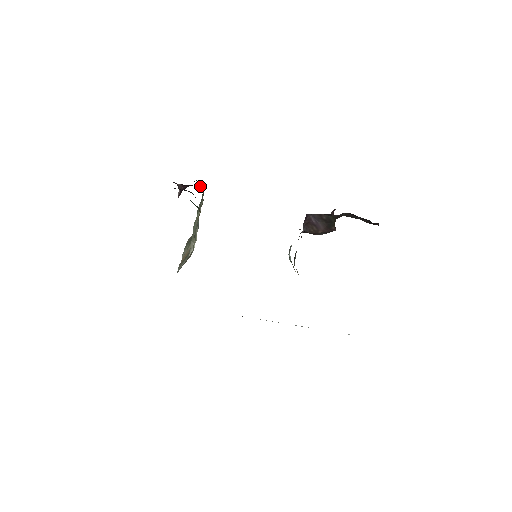
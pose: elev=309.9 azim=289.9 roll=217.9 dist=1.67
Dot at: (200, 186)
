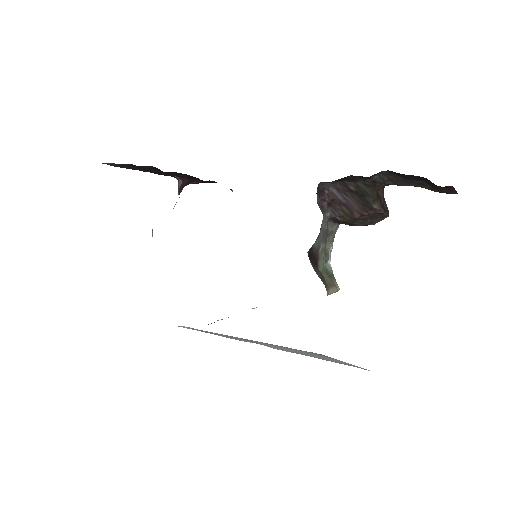
Dot at: occluded
